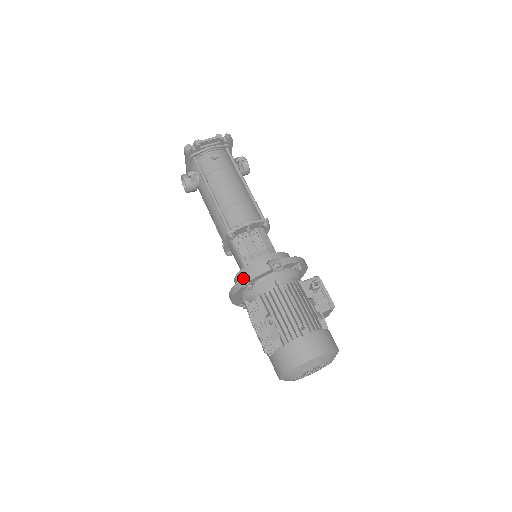
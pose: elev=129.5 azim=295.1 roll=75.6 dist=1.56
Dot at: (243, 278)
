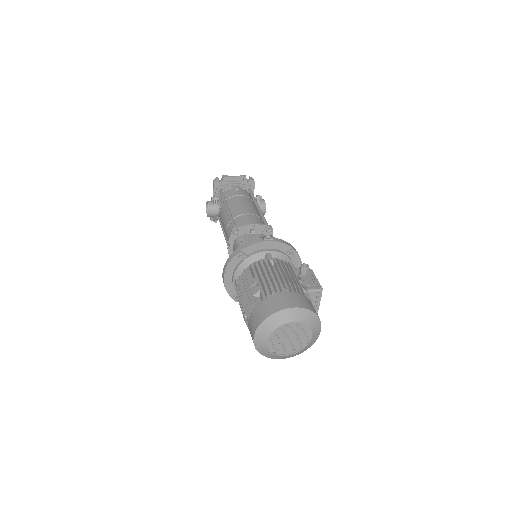
Dot at: (236, 249)
